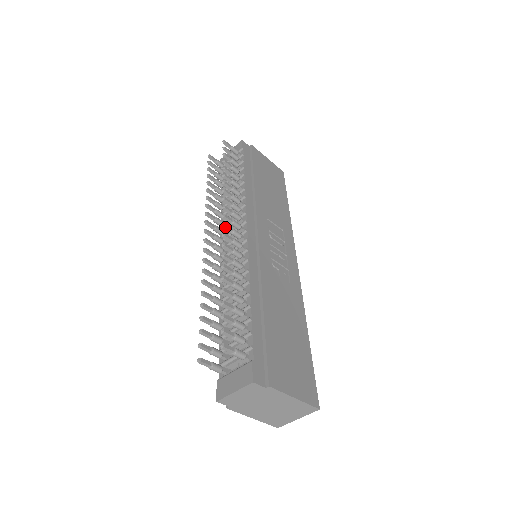
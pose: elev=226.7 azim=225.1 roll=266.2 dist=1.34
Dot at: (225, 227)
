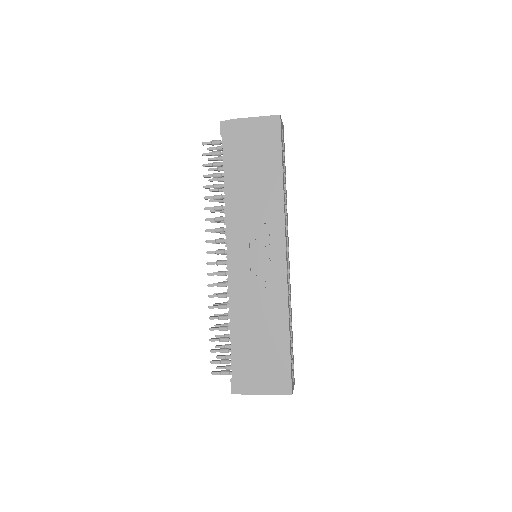
Dot at: (209, 264)
